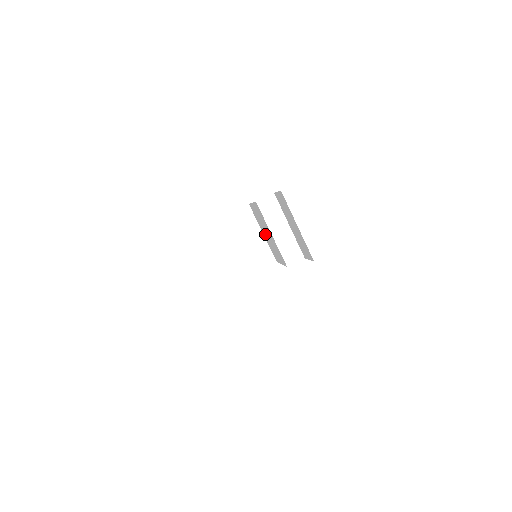
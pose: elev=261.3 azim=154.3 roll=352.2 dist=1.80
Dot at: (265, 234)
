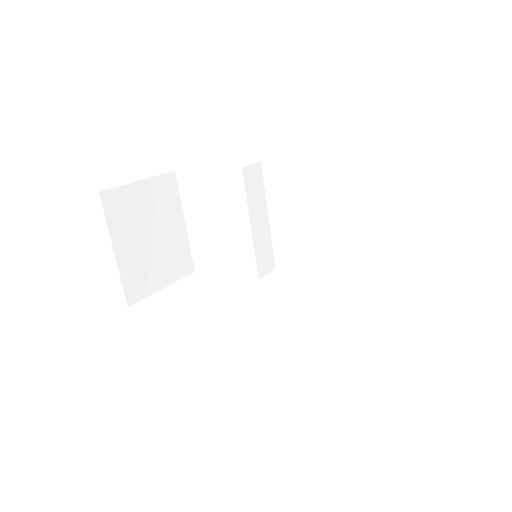
Dot at: (201, 224)
